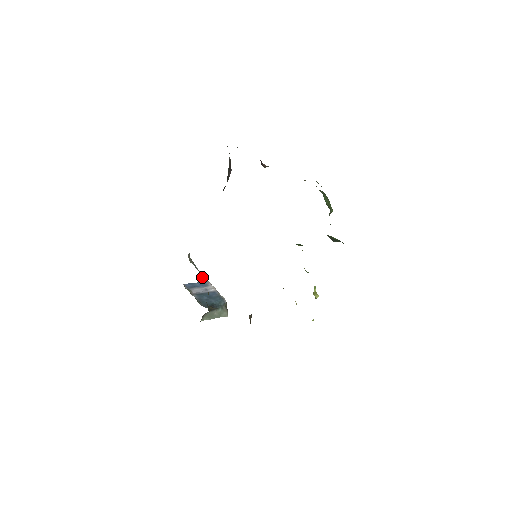
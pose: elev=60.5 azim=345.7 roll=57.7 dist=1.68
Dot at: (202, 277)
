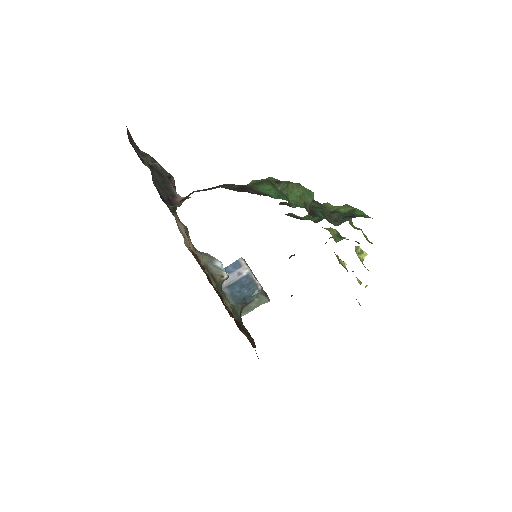
Dot at: (220, 277)
